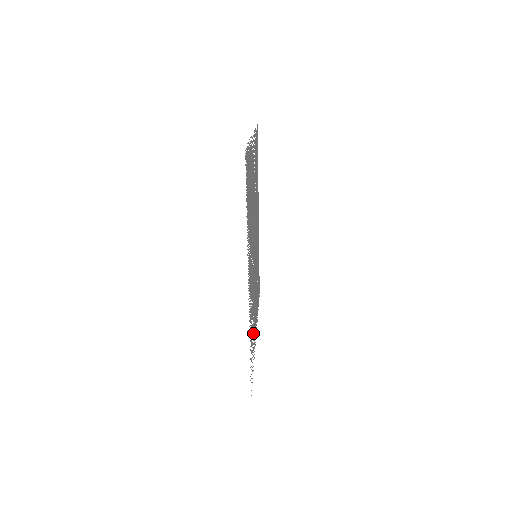
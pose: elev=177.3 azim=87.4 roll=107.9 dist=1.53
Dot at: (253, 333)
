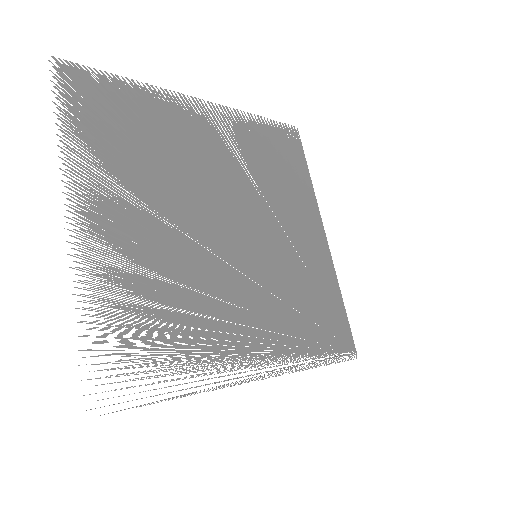
Dot at: occluded
